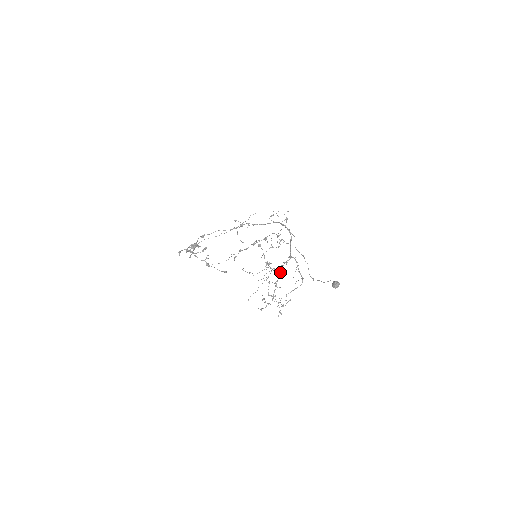
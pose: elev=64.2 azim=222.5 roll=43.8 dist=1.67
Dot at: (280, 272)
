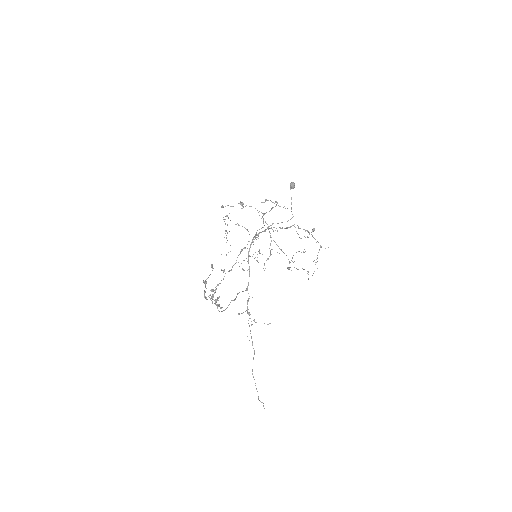
Dot at: (263, 214)
